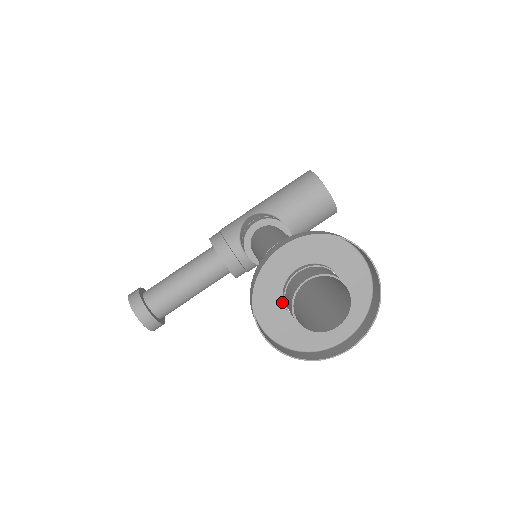
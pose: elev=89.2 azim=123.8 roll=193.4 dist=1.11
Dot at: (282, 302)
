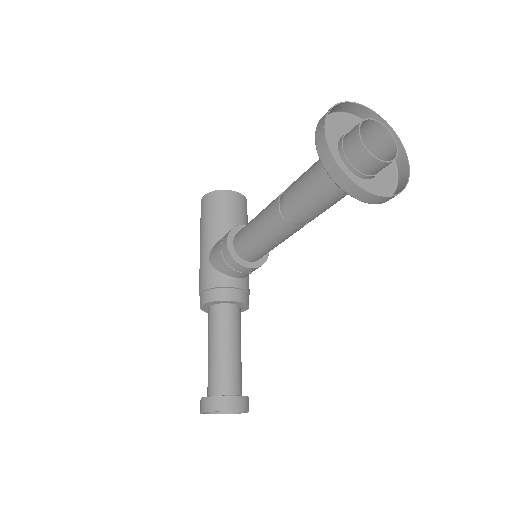
Dot at: (354, 176)
